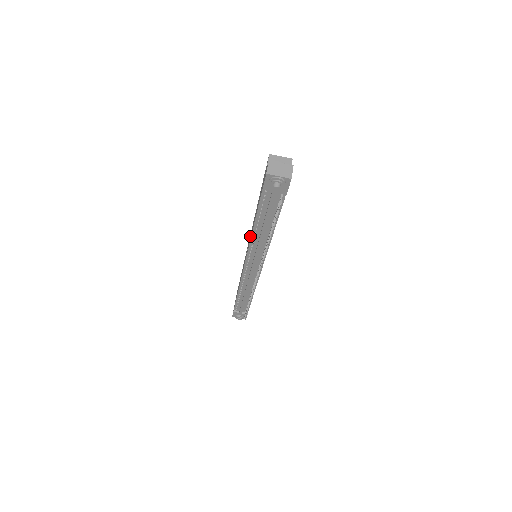
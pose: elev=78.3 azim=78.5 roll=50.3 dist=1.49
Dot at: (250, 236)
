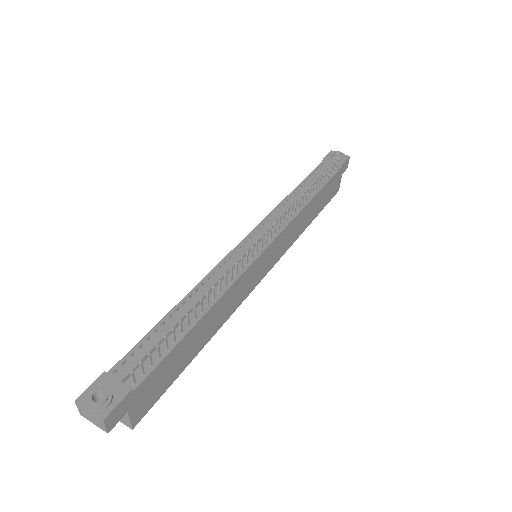
Dot at: occluded
